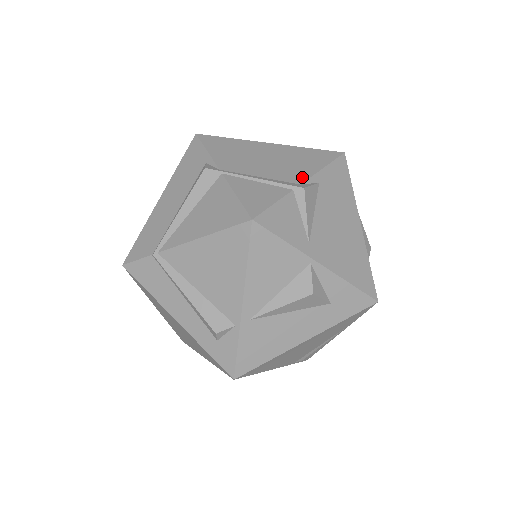
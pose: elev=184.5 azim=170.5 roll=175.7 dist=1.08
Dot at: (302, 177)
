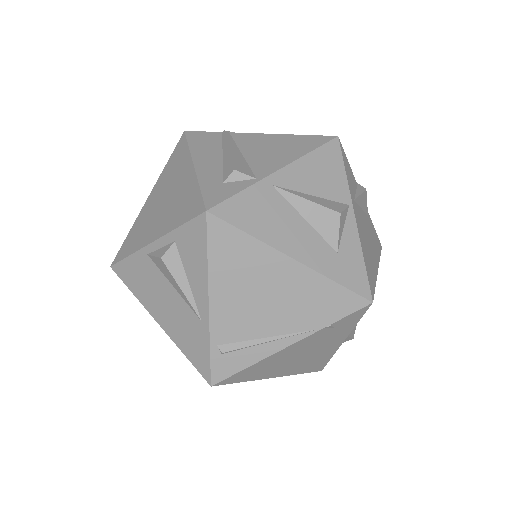
Dot at: occluded
